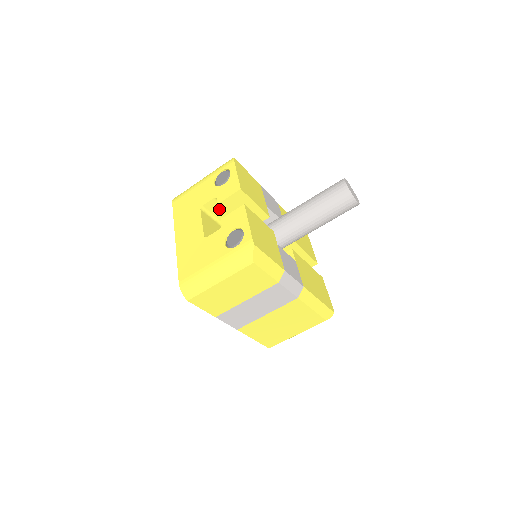
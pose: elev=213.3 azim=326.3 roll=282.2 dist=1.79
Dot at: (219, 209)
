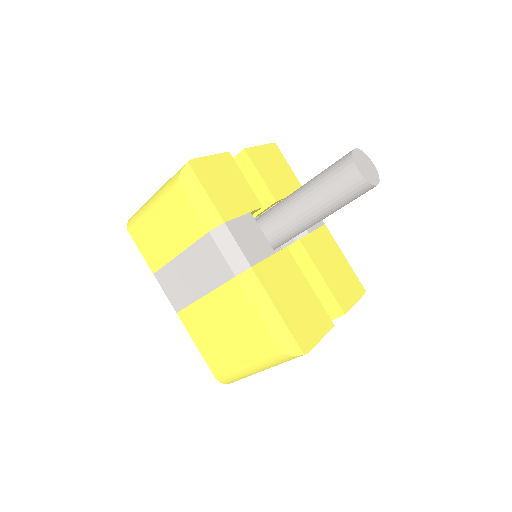
Dot at: occluded
